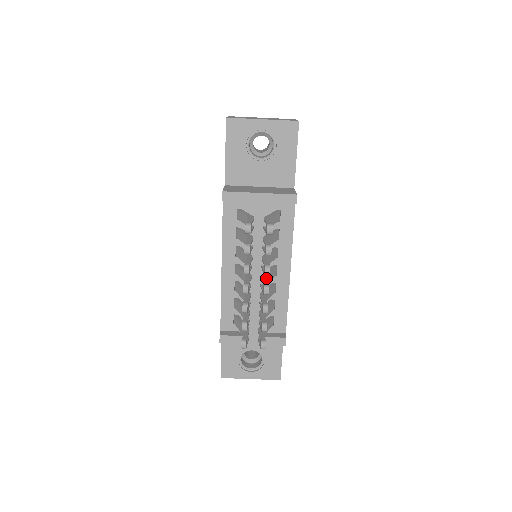
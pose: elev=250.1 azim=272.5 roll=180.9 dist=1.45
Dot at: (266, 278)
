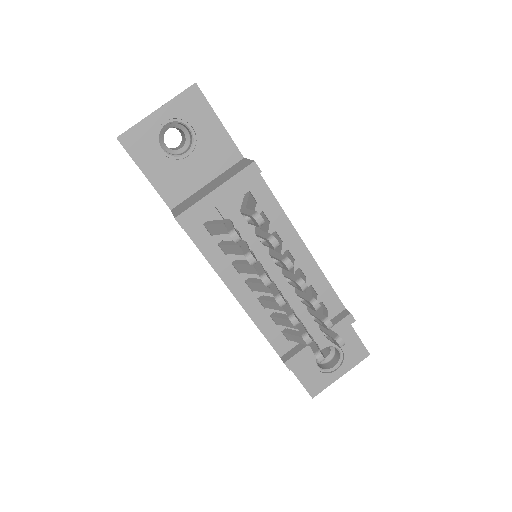
Dot at: occluded
